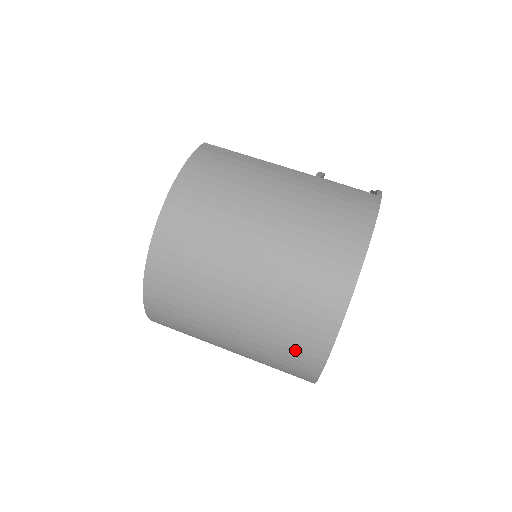
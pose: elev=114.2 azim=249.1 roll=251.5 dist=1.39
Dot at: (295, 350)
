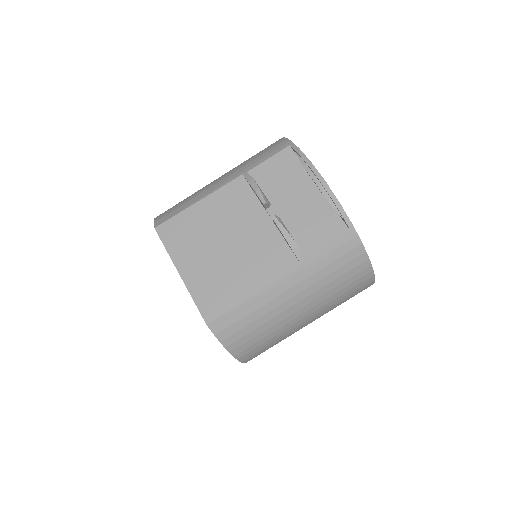
Dot at: occluded
